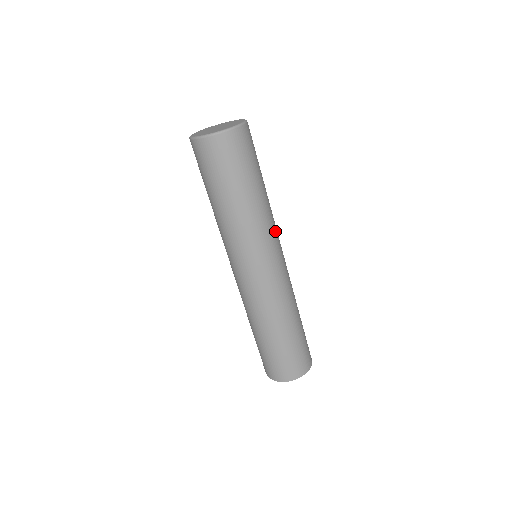
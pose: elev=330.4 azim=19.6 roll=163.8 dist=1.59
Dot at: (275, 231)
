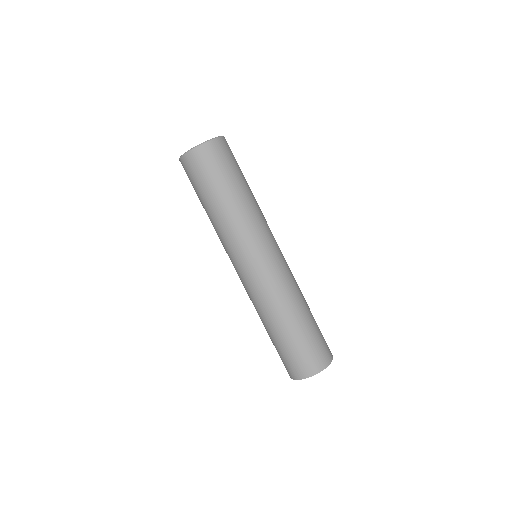
Dot at: occluded
